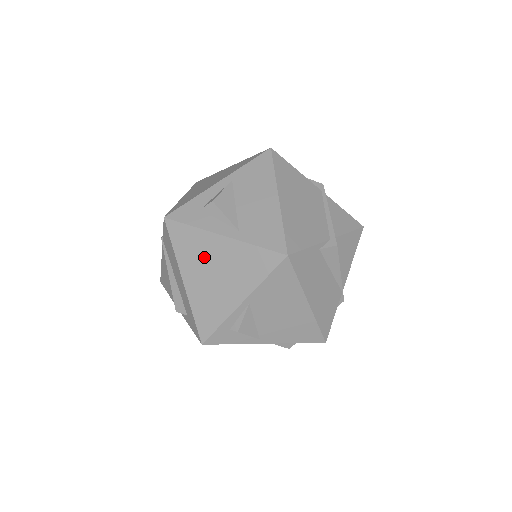
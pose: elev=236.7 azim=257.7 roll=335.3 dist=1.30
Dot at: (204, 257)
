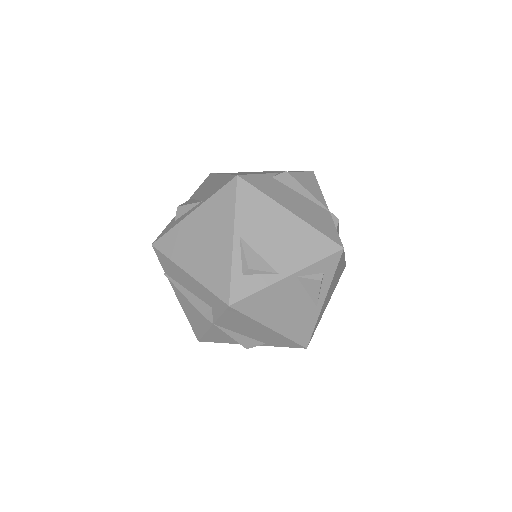
Dot at: (190, 239)
